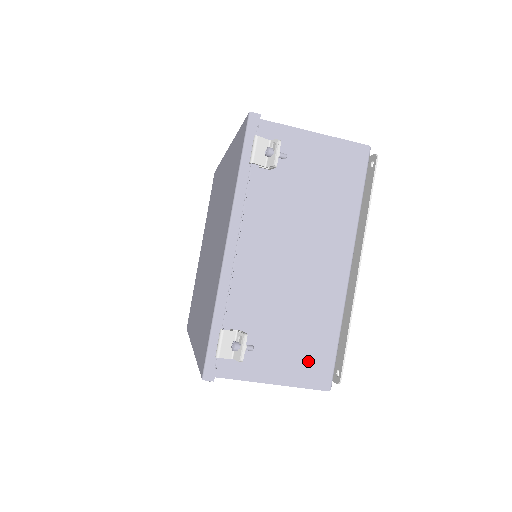
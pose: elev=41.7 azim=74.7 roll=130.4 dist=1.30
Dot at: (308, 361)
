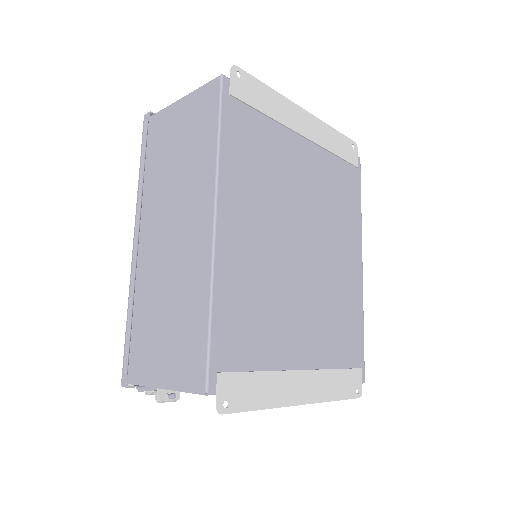
Dot at: occluded
